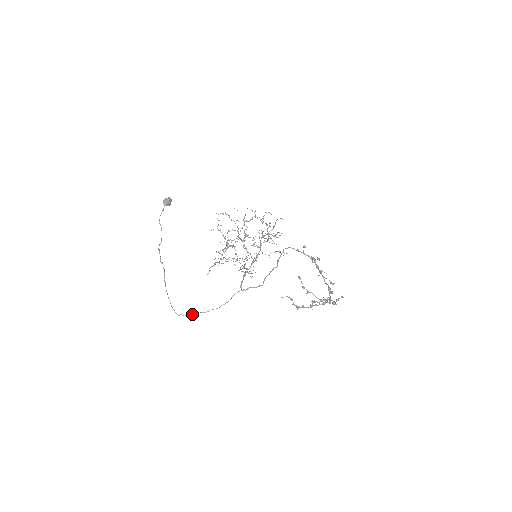
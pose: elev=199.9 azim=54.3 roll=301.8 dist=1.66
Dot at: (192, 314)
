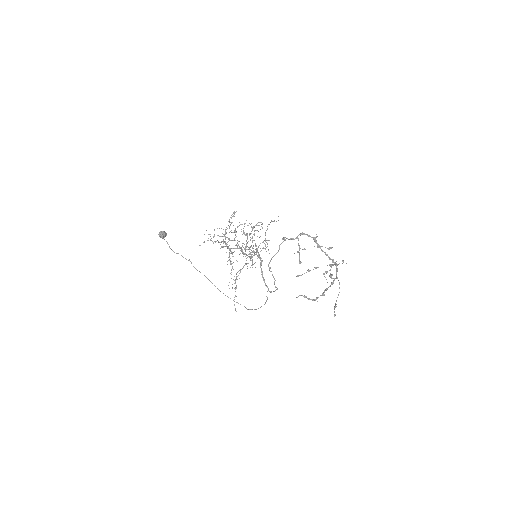
Dot at: occluded
